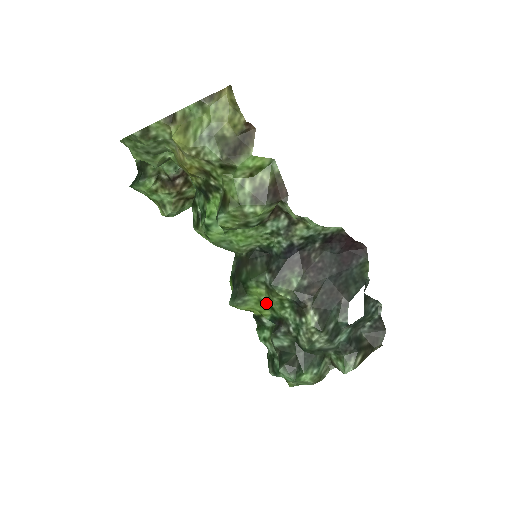
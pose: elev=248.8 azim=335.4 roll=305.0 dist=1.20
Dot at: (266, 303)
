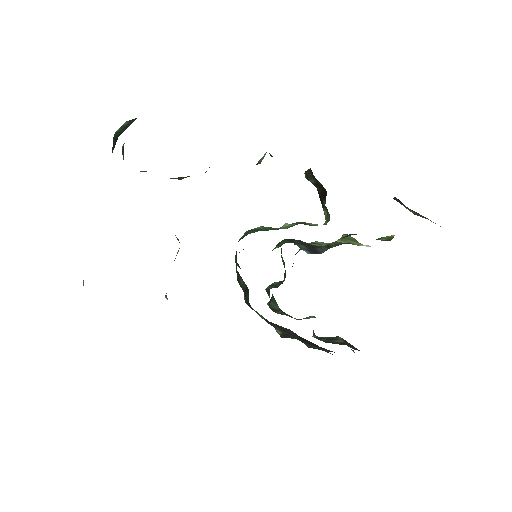
Dot at: occluded
